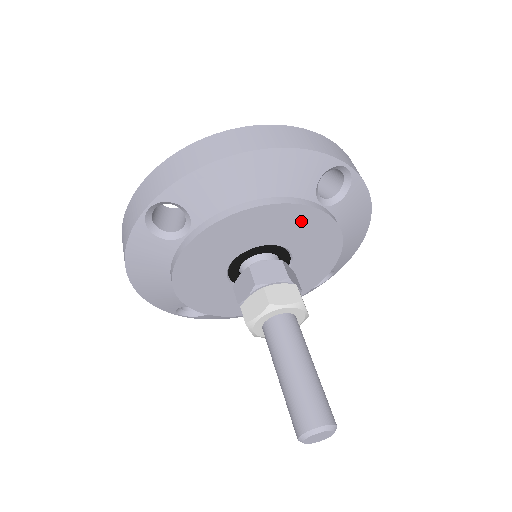
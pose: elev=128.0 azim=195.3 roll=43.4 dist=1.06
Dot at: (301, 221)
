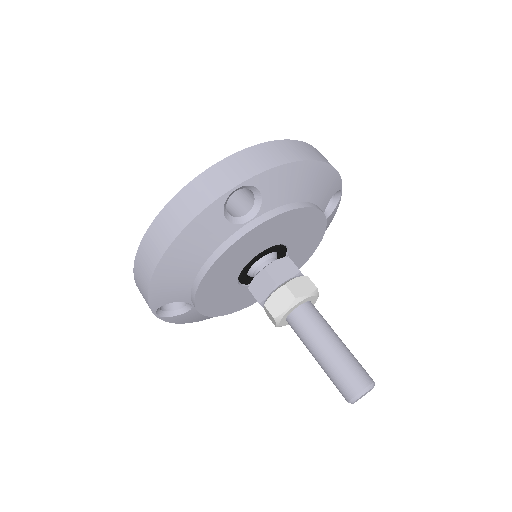
Dot at: (247, 243)
